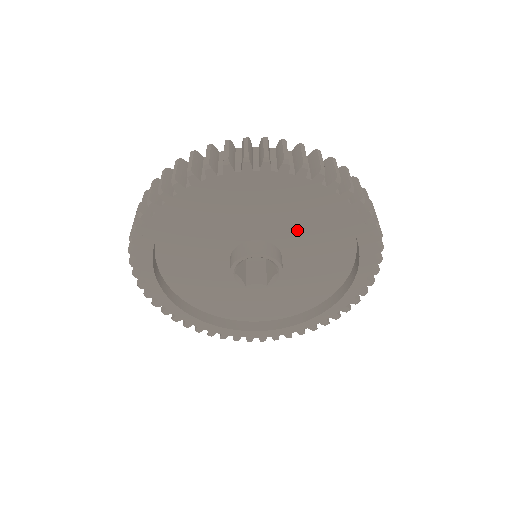
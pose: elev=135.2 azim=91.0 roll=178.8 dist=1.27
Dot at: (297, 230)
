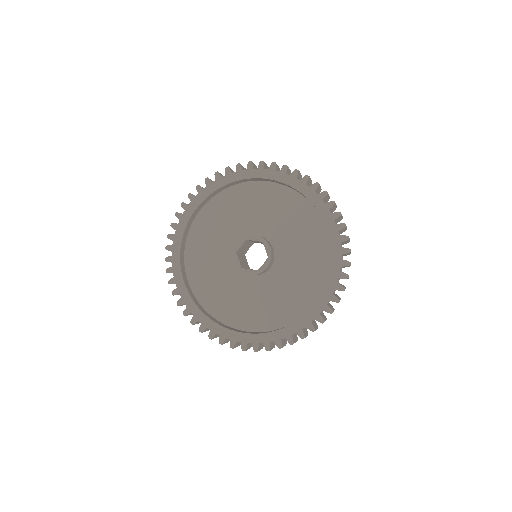
Dot at: (288, 232)
